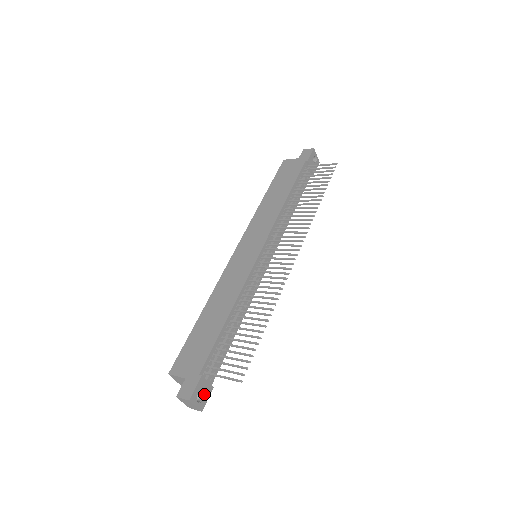
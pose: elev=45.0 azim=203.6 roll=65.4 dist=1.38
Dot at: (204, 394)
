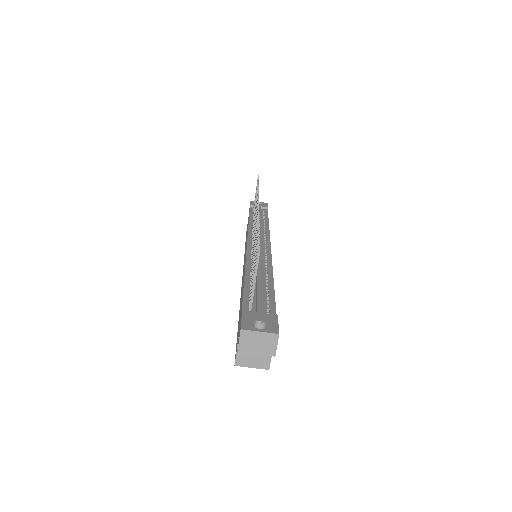
Dot at: (265, 322)
